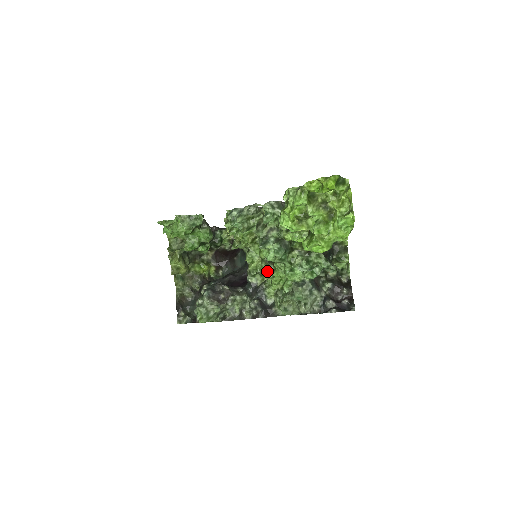
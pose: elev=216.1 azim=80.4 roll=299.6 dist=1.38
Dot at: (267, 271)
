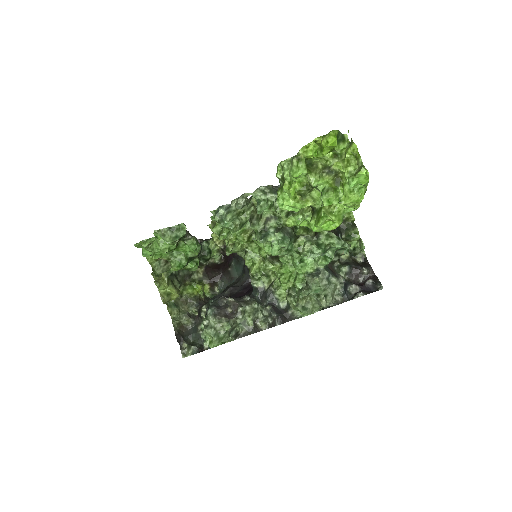
Dot at: (273, 269)
